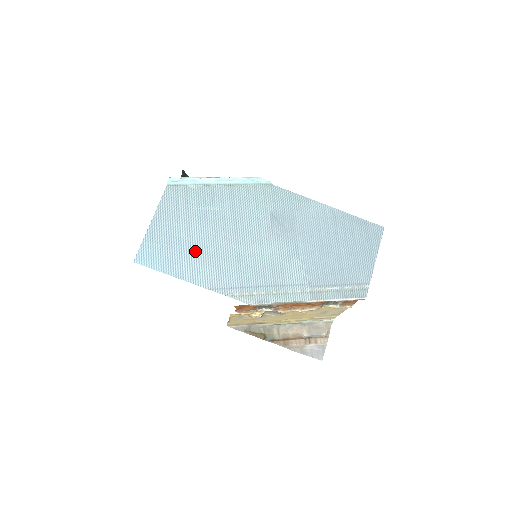
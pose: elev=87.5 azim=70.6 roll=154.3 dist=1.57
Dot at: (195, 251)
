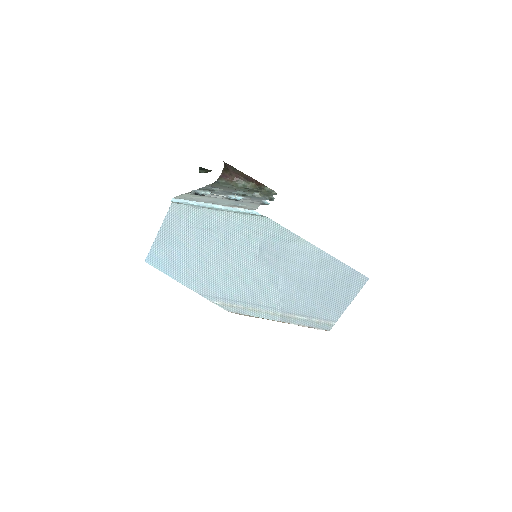
Dot at: (191, 263)
